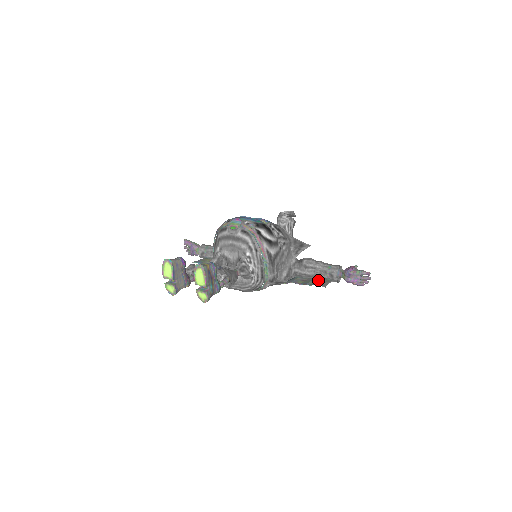
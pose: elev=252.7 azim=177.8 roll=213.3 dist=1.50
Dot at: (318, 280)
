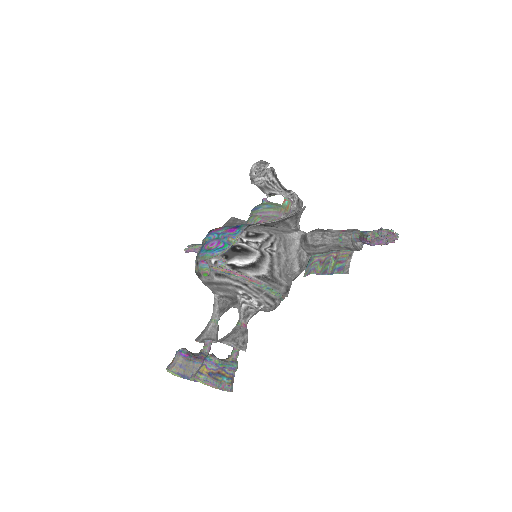
Dot at: (337, 258)
